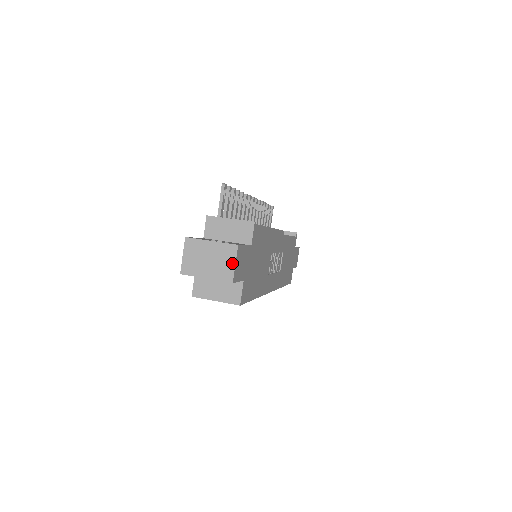
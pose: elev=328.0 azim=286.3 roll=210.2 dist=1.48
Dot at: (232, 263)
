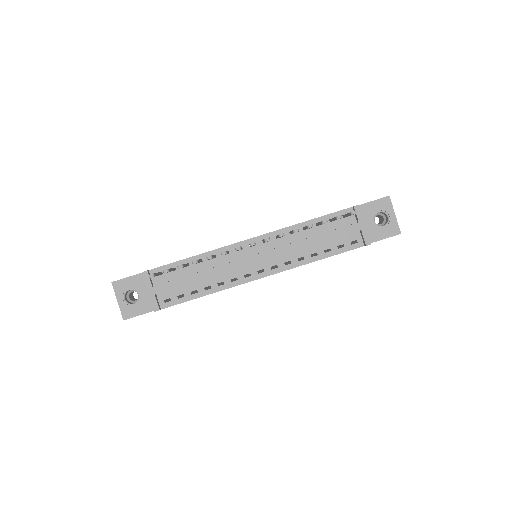
Dot at: occluded
